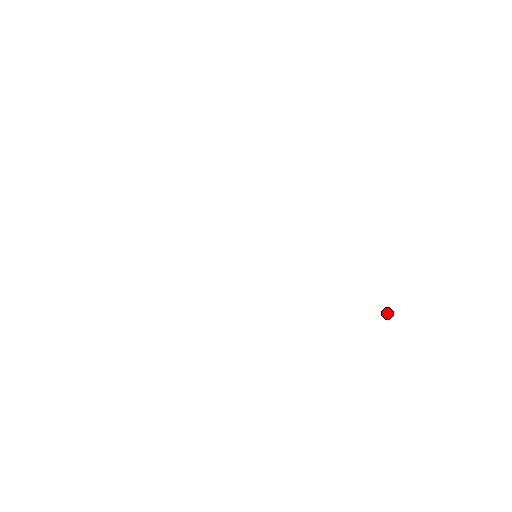
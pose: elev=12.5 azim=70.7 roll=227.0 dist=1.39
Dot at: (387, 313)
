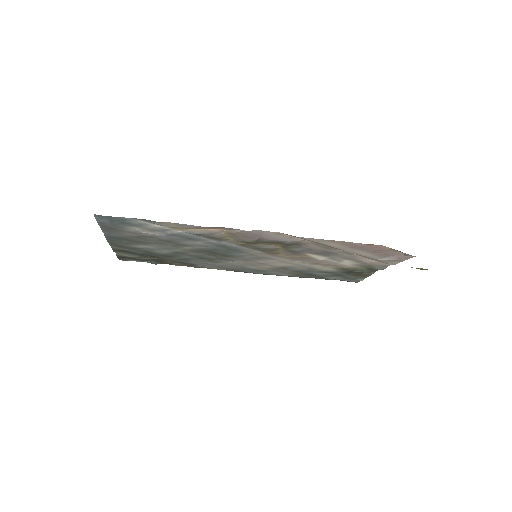
Dot at: occluded
